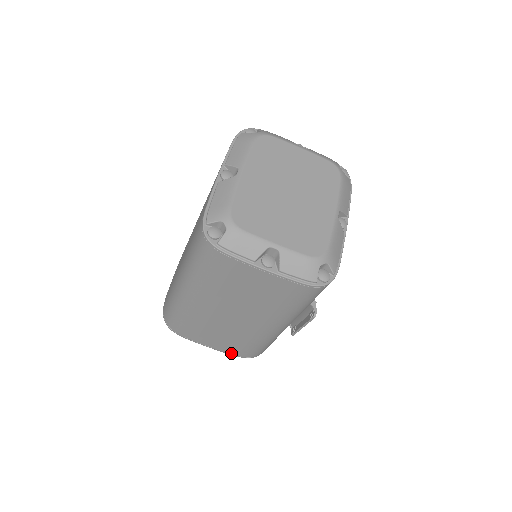
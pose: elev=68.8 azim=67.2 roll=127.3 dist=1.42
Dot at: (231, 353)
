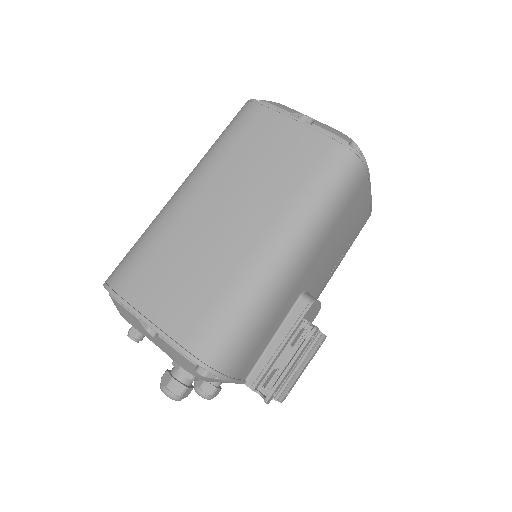
Dot at: (176, 338)
